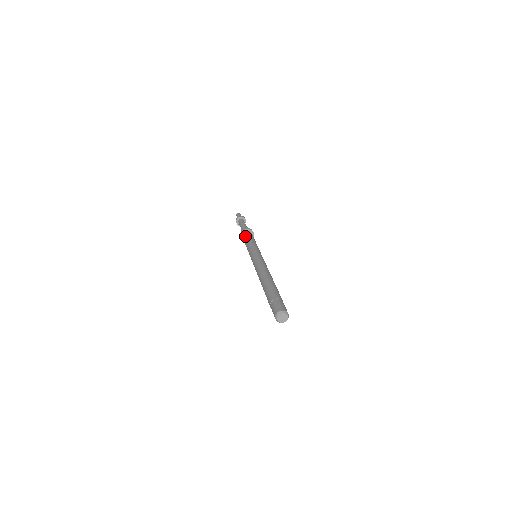
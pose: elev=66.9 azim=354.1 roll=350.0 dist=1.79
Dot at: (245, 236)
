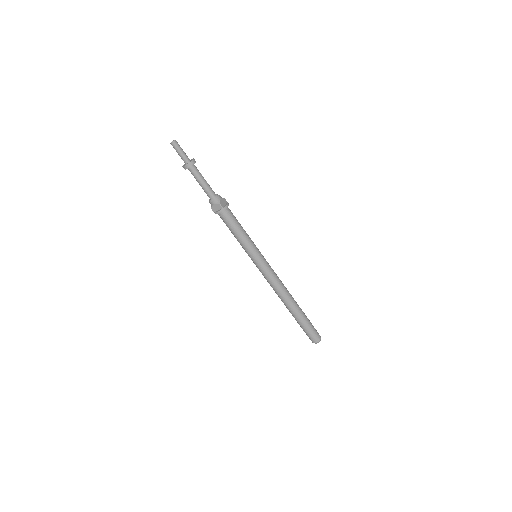
Dot at: (231, 221)
